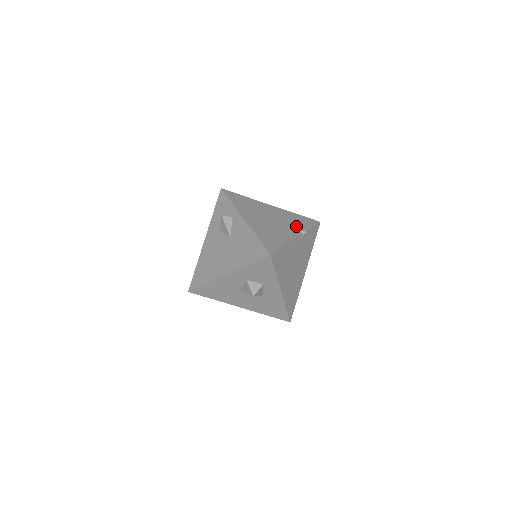
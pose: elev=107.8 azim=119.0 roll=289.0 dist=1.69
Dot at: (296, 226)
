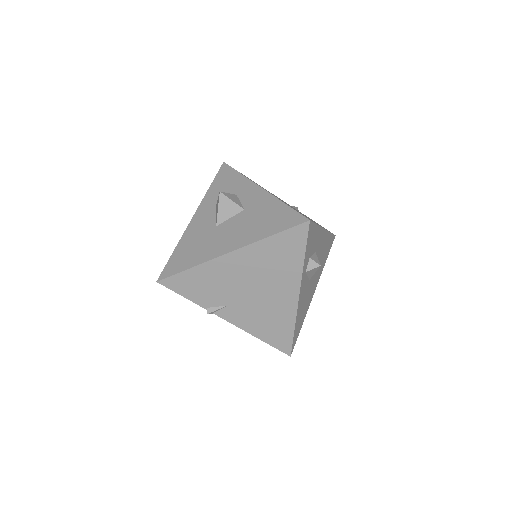
Dot at: occluded
